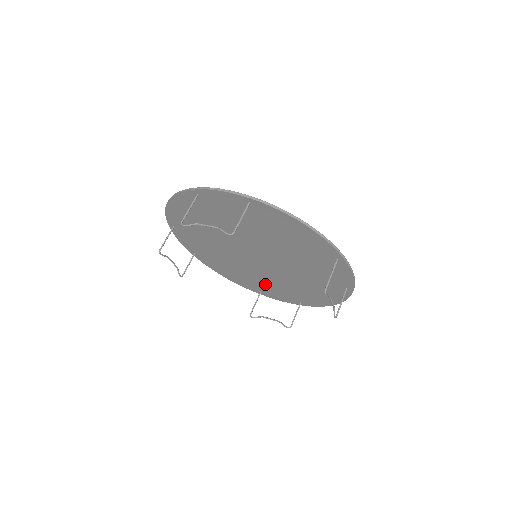
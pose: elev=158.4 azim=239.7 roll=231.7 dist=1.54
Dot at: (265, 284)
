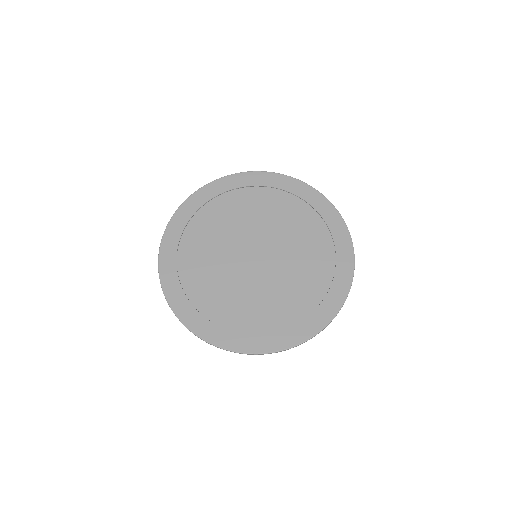
Dot at: (313, 234)
